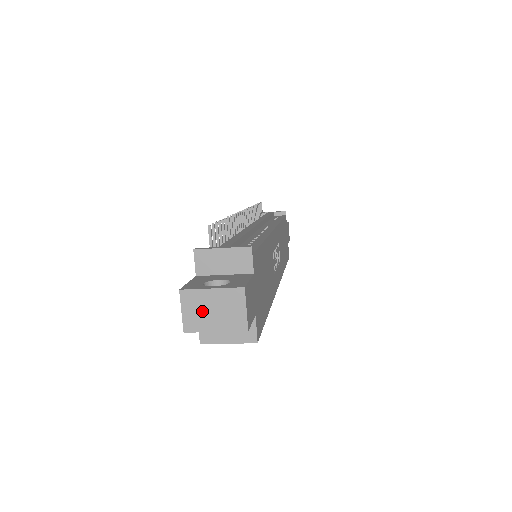
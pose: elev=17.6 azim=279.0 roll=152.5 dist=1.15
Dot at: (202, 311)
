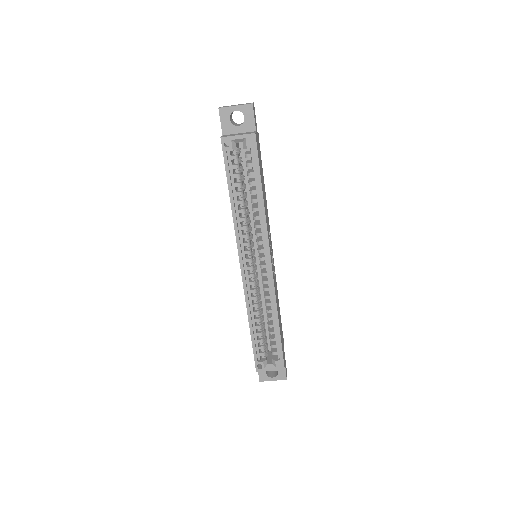
Dot at: occluded
